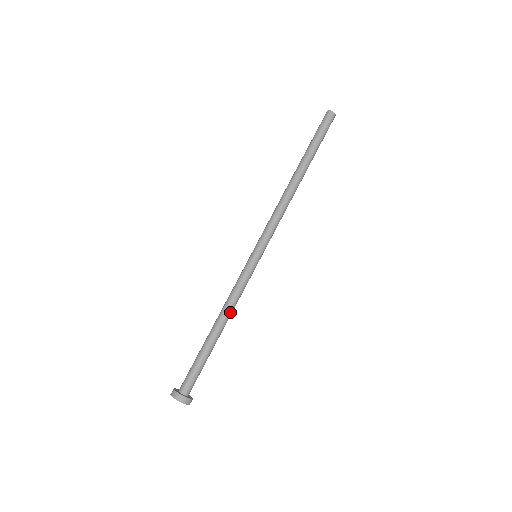
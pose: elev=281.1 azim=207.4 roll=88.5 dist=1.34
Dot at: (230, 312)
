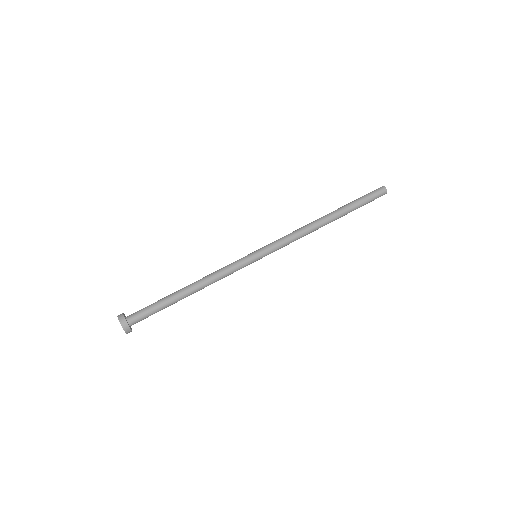
Dot at: (206, 282)
